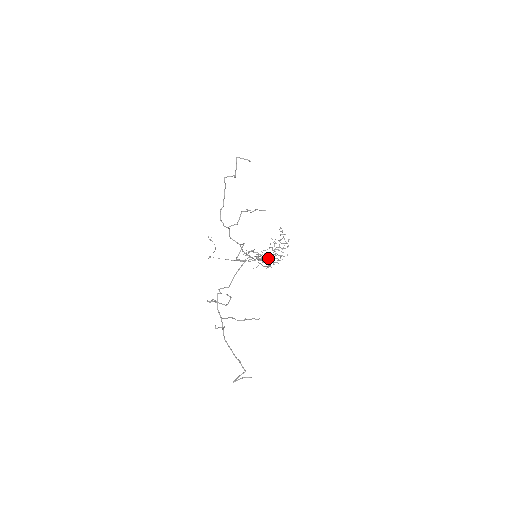
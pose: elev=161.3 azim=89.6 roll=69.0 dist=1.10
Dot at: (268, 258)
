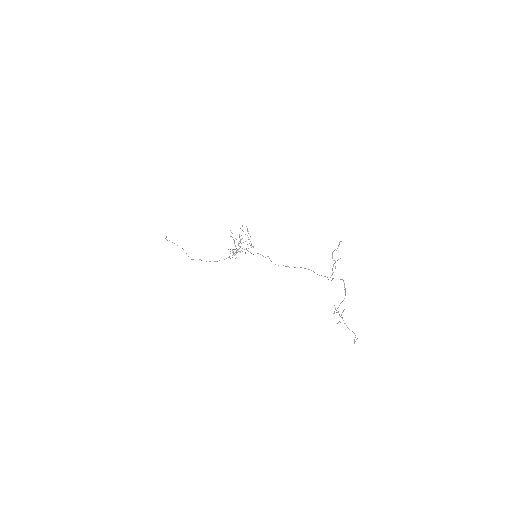
Dot at: occluded
